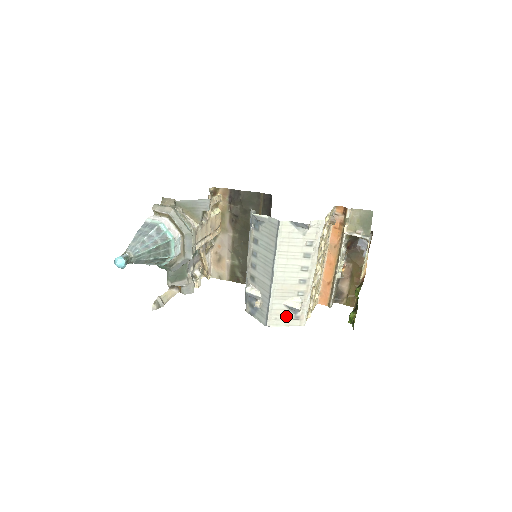
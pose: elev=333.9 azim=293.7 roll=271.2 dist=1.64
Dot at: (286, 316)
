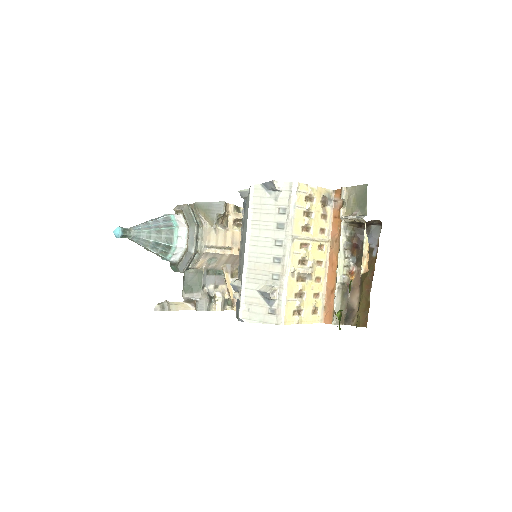
Dot at: (260, 308)
